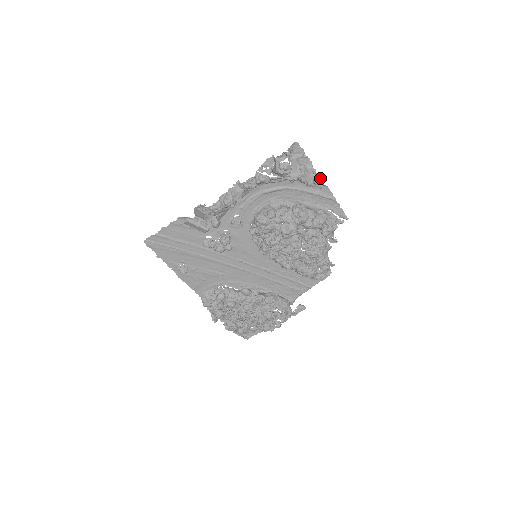
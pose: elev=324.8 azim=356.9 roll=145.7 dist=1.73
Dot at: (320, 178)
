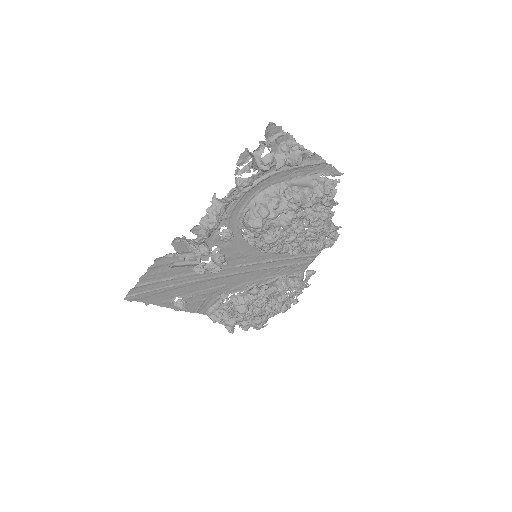
Dot at: (309, 151)
